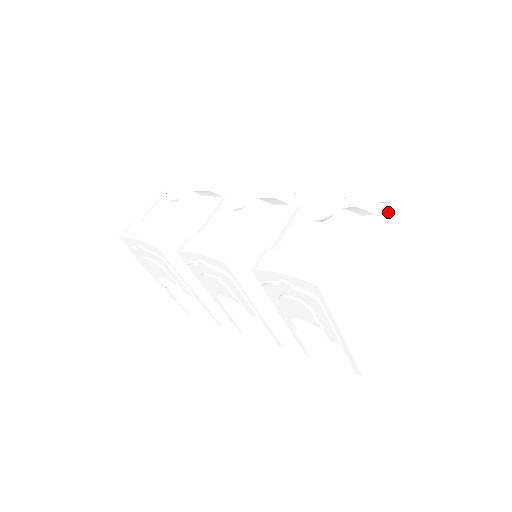
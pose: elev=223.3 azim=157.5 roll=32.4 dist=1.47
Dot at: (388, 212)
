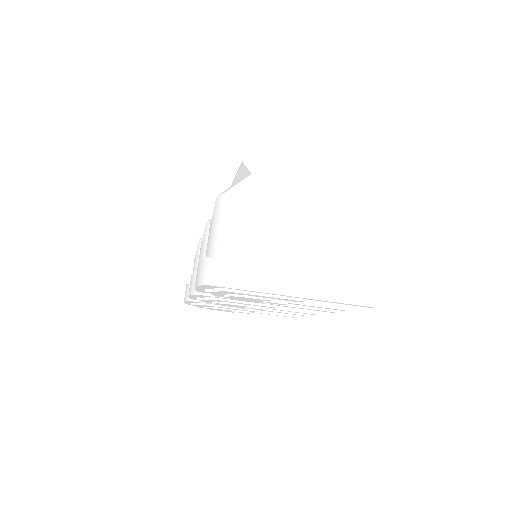
Dot at: (273, 155)
